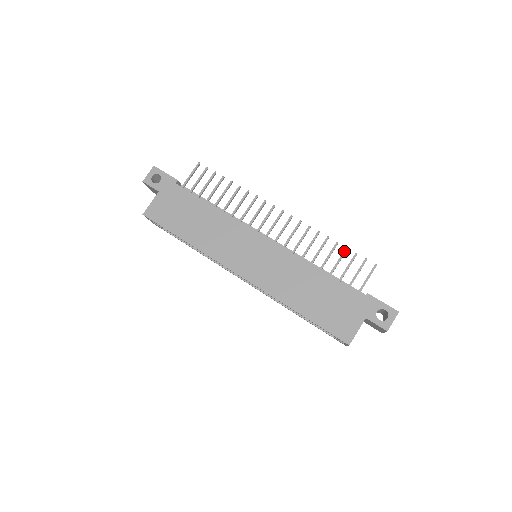
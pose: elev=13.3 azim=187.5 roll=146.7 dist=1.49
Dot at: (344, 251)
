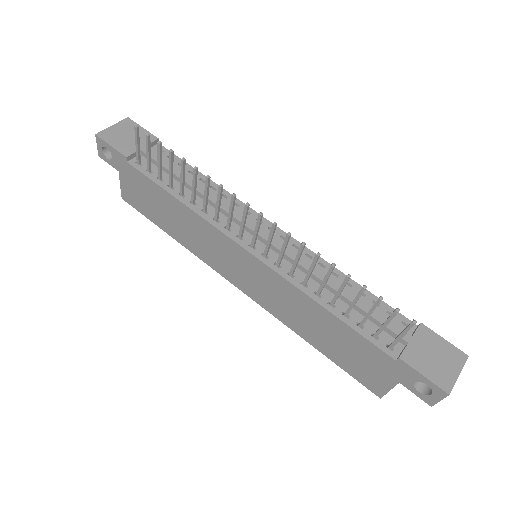
Dot at: (360, 291)
